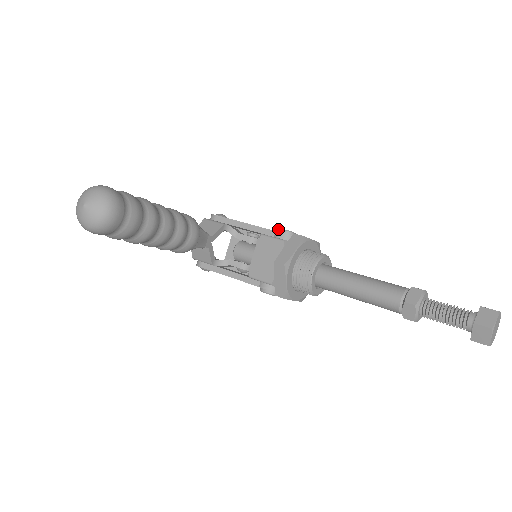
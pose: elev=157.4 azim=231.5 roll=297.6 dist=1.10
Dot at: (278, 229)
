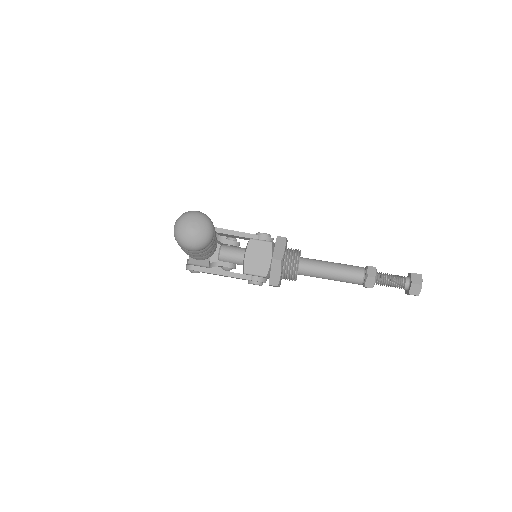
Dot at: (258, 233)
